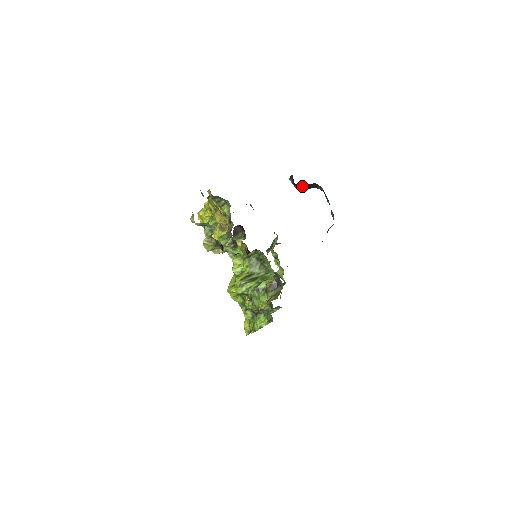
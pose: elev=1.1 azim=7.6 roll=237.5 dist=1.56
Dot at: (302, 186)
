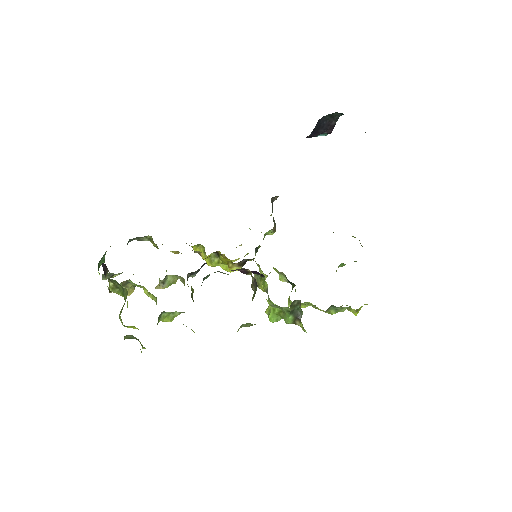
Dot at: (314, 132)
